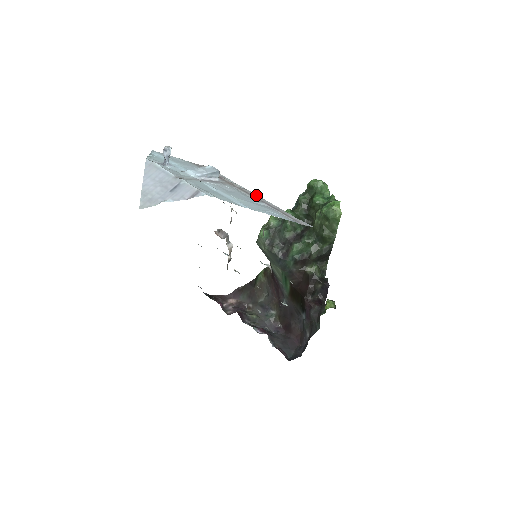
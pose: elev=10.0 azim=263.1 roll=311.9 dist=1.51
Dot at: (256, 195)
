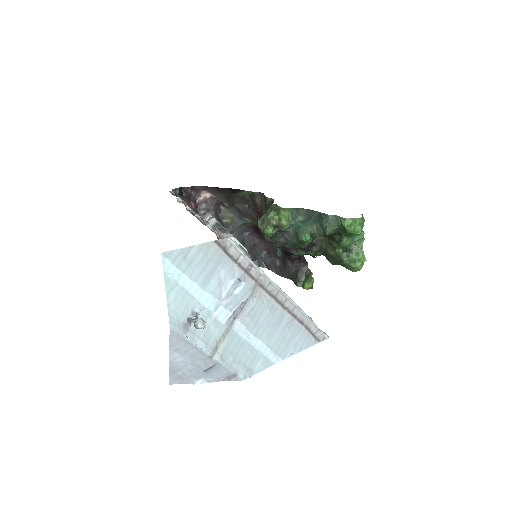
Dot at: (285, 297)
